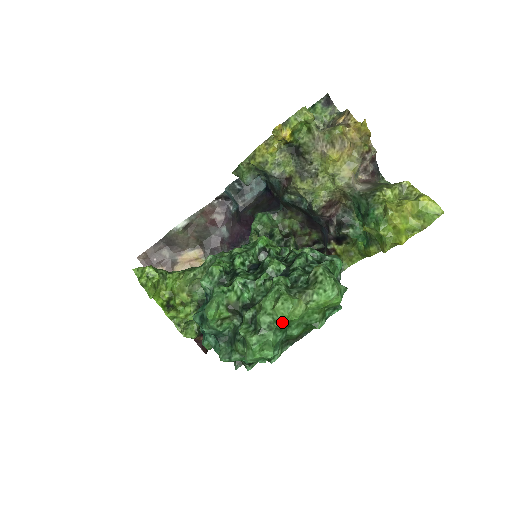
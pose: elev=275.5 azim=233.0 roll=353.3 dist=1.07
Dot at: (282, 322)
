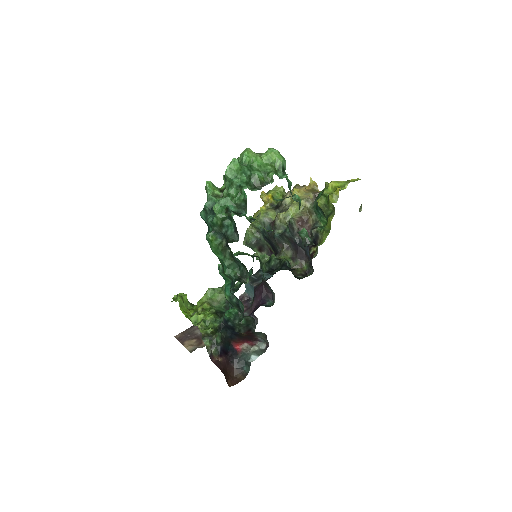
Dot at: (244, 154)
